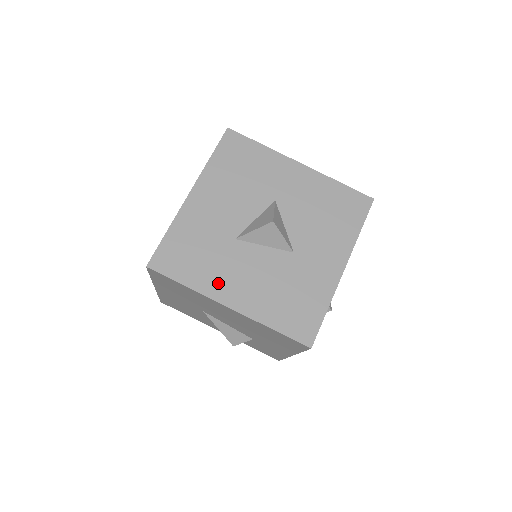
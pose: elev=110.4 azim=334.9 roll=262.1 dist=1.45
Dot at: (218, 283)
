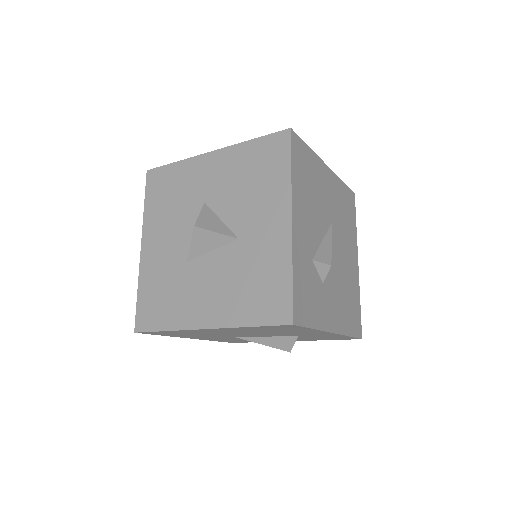
Dot at: (189, 312)
